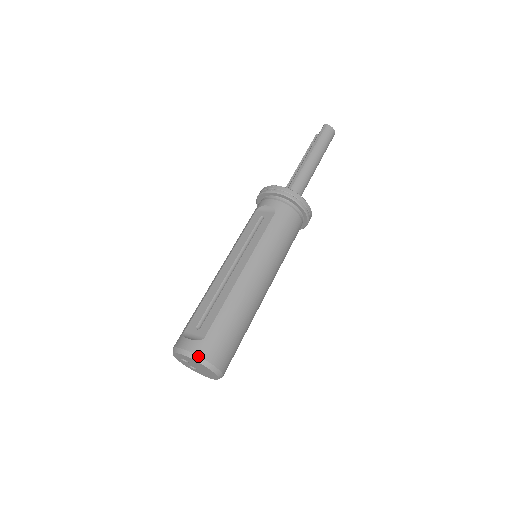
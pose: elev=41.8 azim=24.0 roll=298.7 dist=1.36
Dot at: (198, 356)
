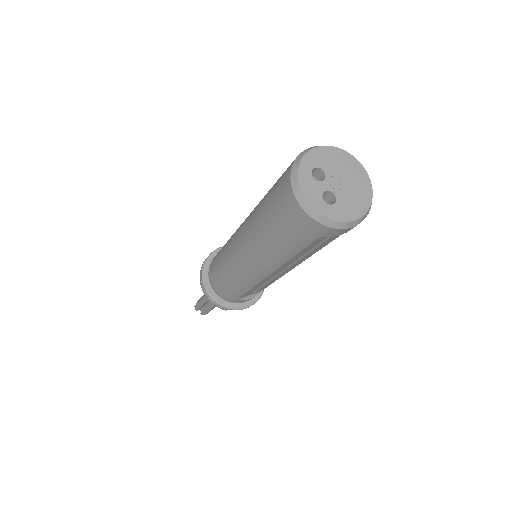
Dot at: (338, 149)
